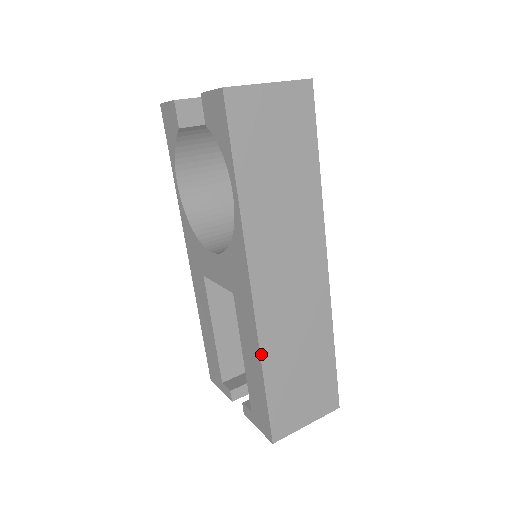
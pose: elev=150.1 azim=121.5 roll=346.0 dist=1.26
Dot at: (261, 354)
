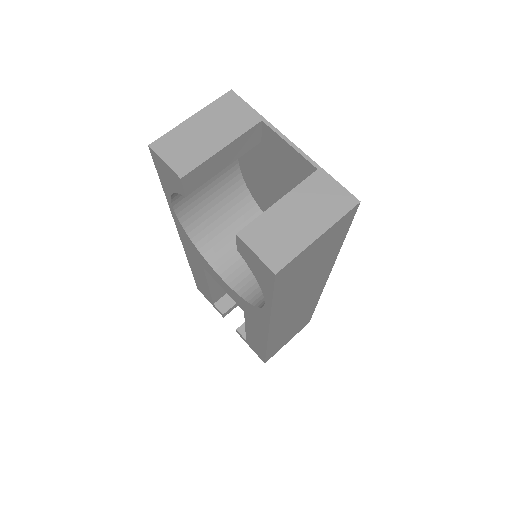
Dot at: (267, 347)
